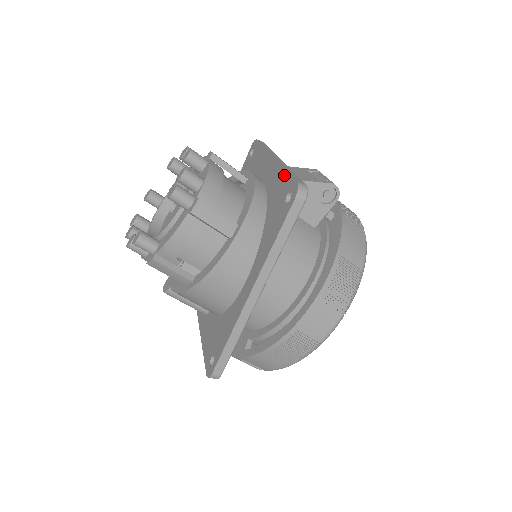
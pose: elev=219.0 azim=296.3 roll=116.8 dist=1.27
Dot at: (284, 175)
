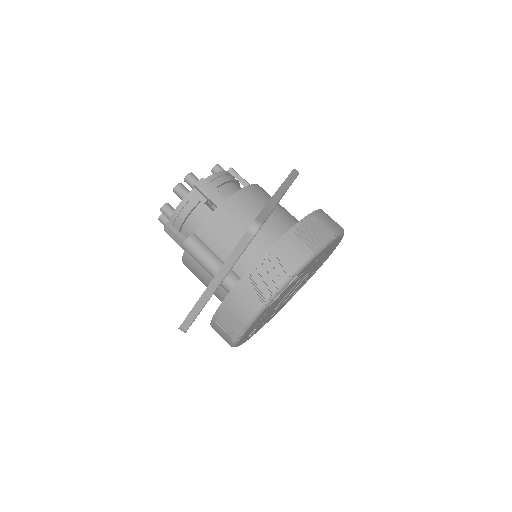
Dot at: occluded
